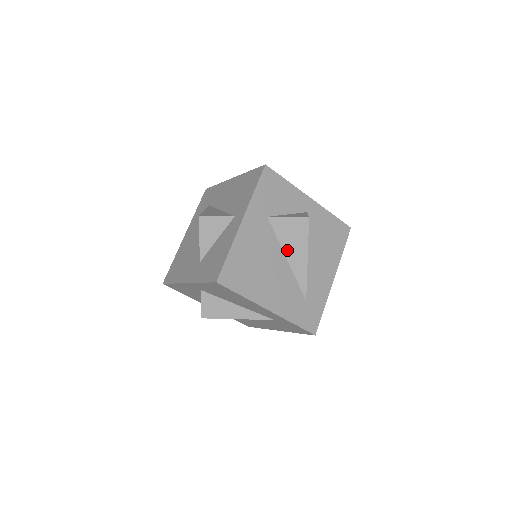
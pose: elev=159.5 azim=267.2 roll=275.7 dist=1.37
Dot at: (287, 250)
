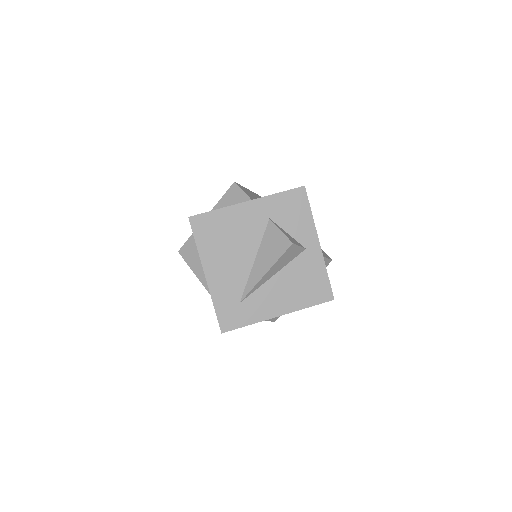
Dot at: (260, 254)
